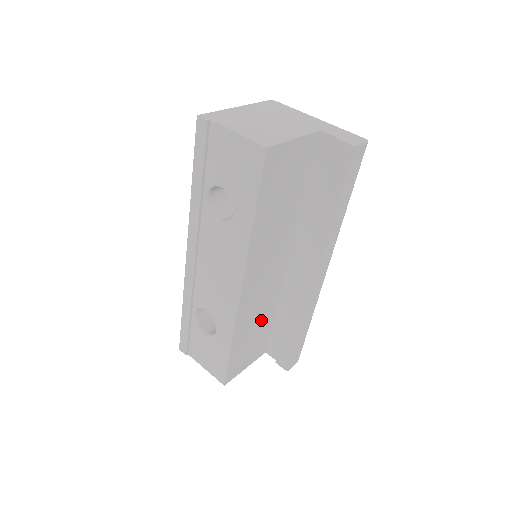
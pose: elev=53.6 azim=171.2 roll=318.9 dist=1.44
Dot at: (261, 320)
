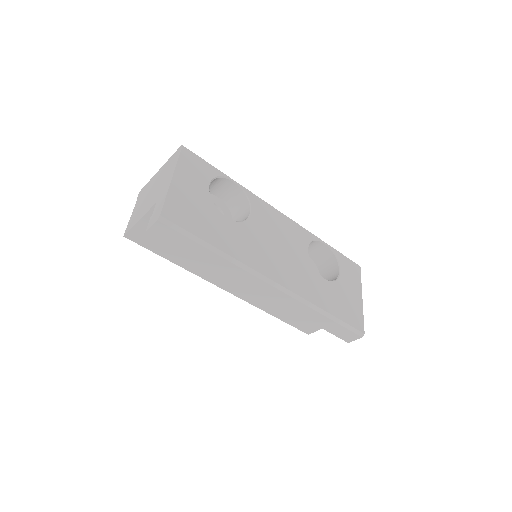
Dot at: occluded
